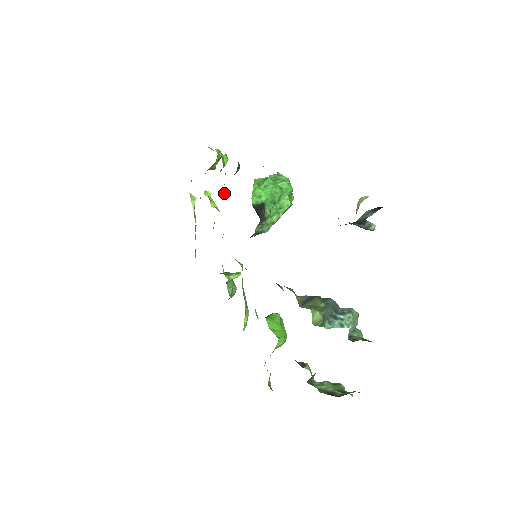
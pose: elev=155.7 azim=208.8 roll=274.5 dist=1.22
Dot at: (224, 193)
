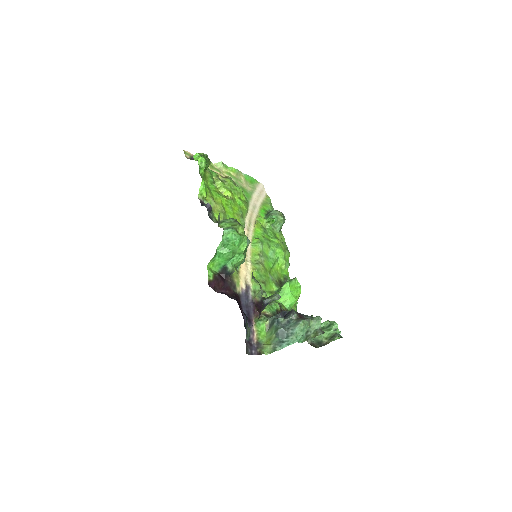
Dot at: (220, 206)
